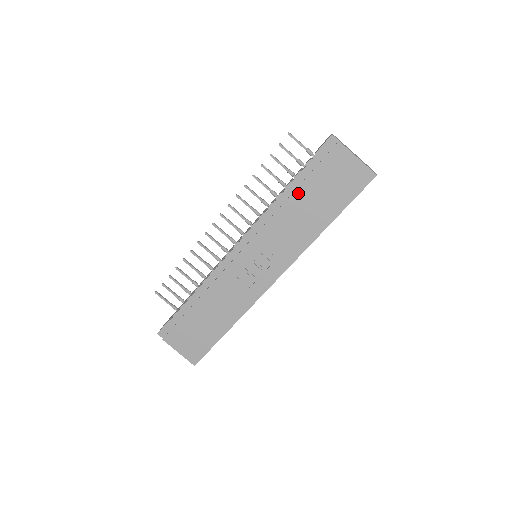
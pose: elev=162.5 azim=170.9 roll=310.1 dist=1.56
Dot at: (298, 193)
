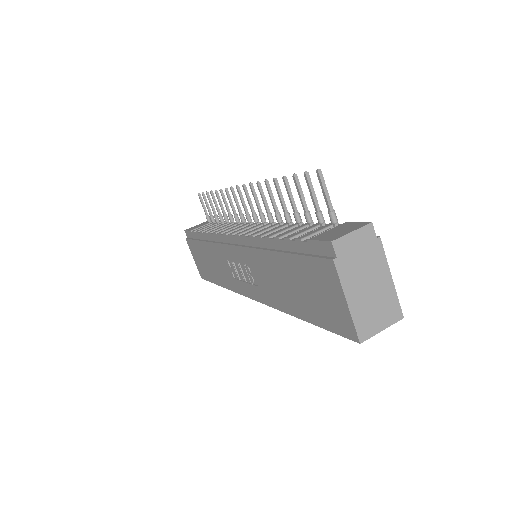
Dot at: (280, 257)
